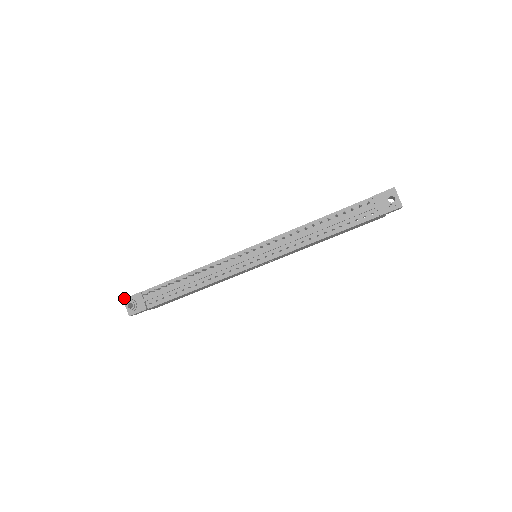
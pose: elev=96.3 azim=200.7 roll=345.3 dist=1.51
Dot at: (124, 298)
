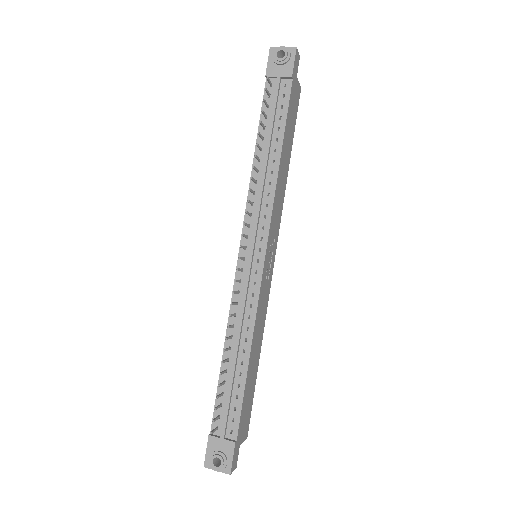
Dot at: occluded
